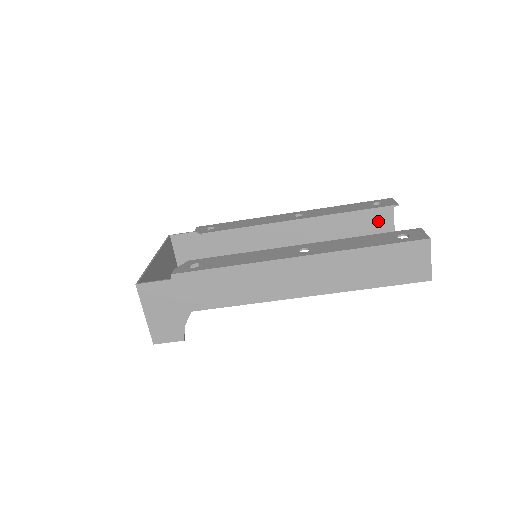
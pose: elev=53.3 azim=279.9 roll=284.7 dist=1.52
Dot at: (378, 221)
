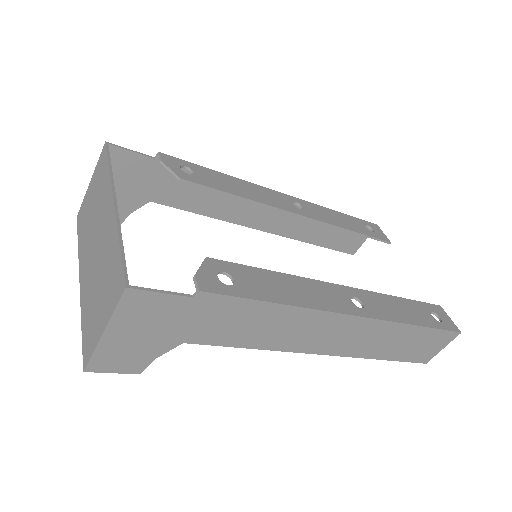
Dot at: (350, 240)
